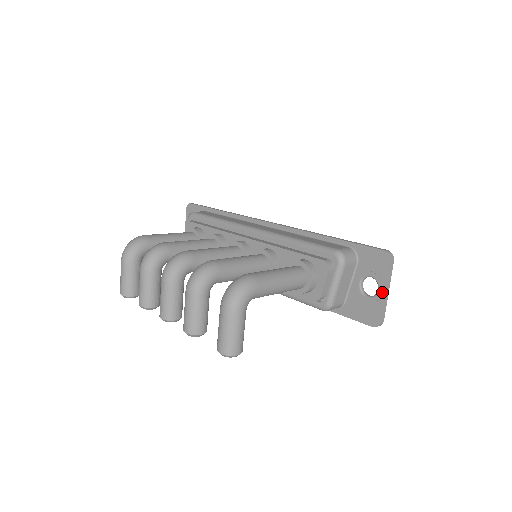
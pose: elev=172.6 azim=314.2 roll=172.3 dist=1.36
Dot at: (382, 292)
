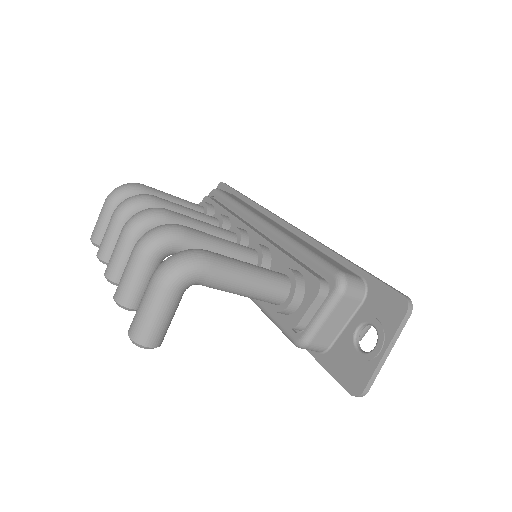
Dot at: (379, 351)
